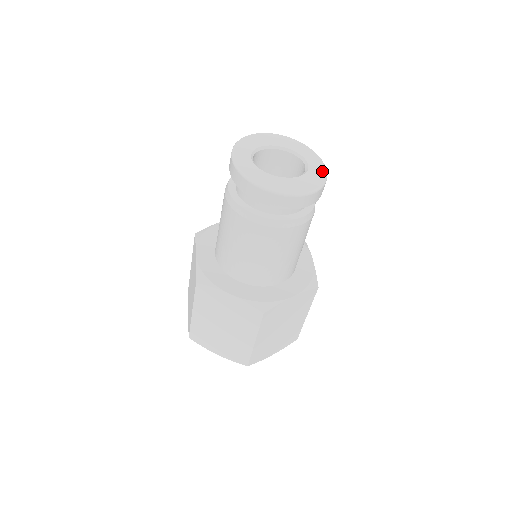
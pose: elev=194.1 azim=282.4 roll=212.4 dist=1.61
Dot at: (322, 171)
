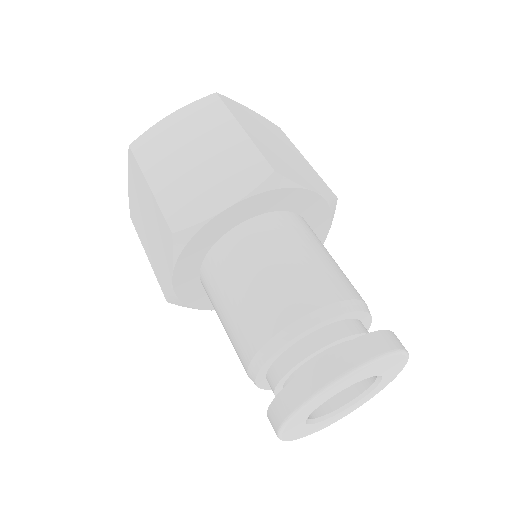
Dot at: occluded
